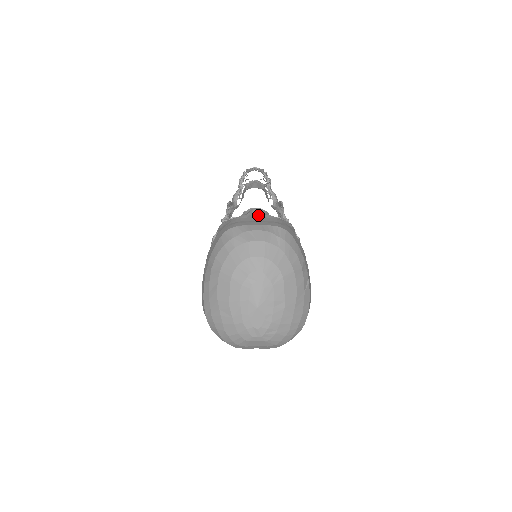
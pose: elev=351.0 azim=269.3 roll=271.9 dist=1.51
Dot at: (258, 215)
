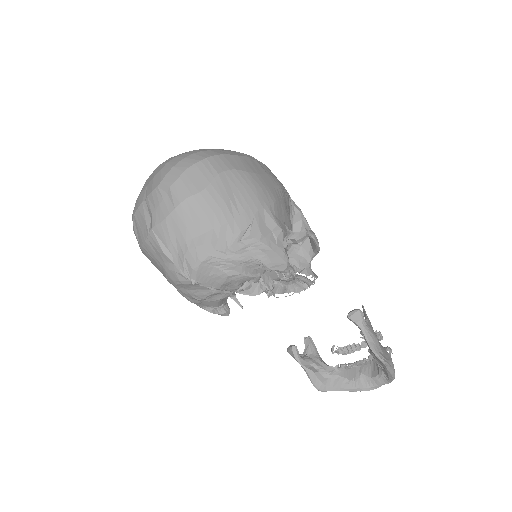
Dot at: occluded
